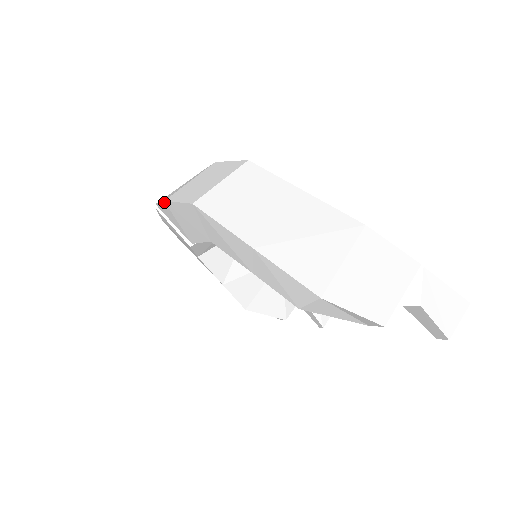
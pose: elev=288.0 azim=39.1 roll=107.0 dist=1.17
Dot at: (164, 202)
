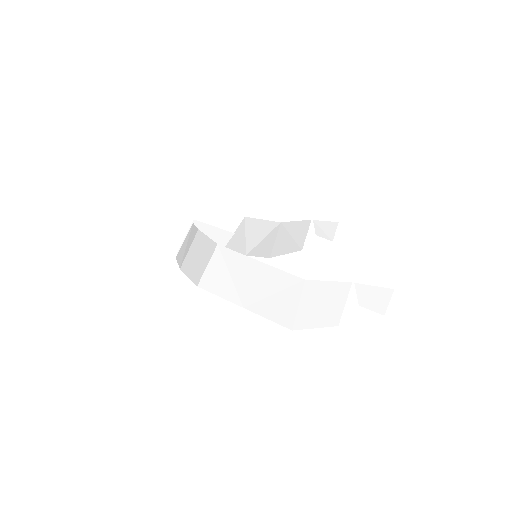
Dot at: (180, 268)
